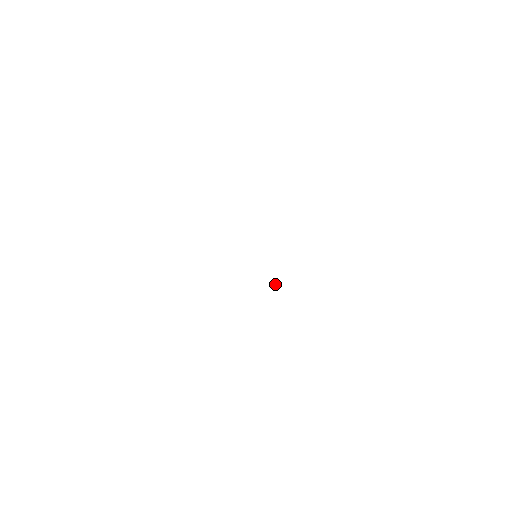
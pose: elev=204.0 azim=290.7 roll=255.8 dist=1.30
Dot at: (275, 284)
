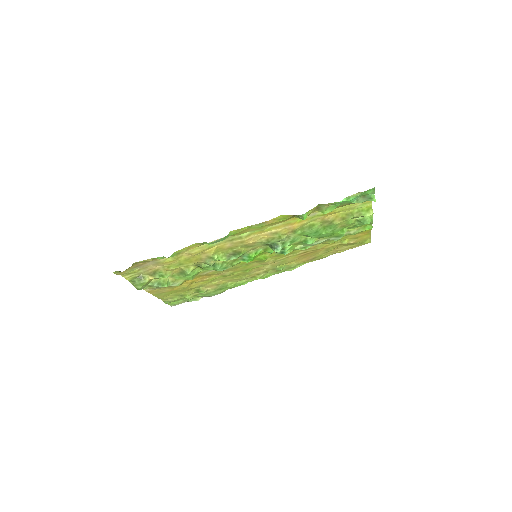
Dot at: (275, 248)
